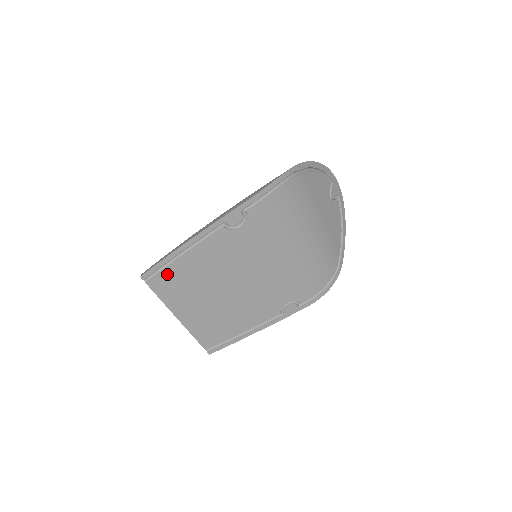
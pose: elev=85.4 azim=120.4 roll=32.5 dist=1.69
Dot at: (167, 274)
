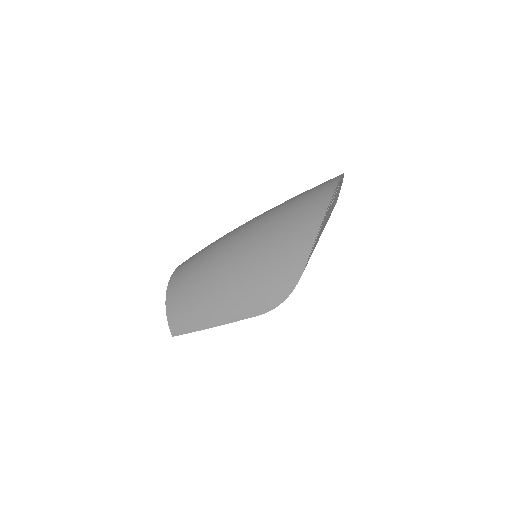
Dot at: occluded
